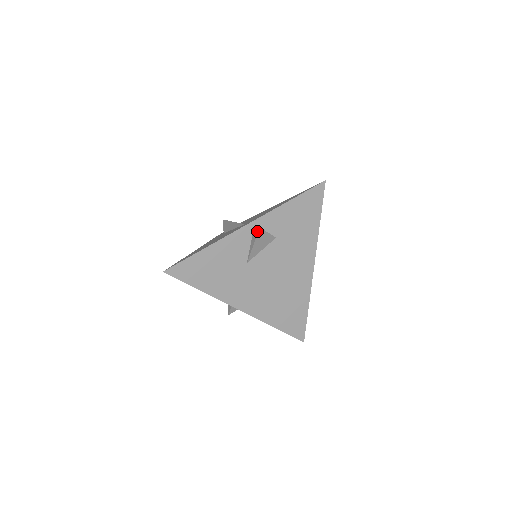
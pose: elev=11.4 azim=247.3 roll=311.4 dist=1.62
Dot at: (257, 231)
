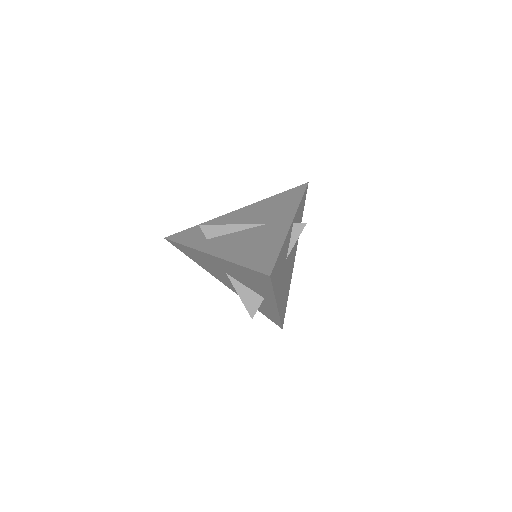
Dot at: (303, 227)
